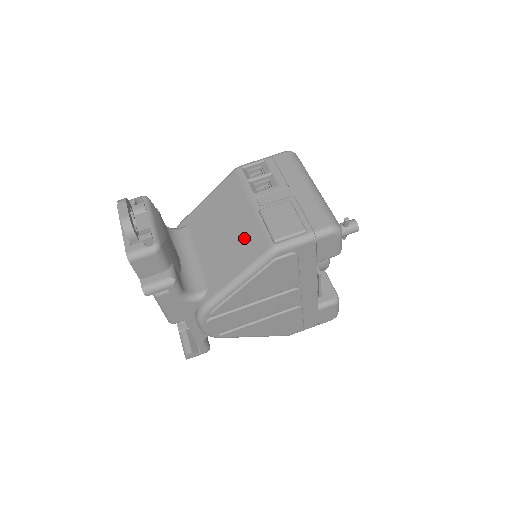
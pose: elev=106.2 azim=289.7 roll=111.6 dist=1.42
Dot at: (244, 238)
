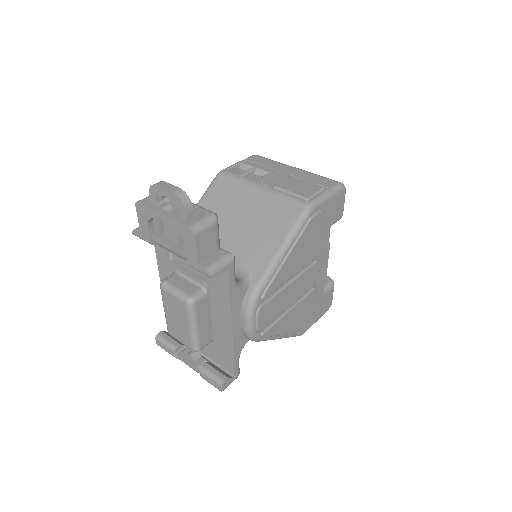
Dot at: (268, 214)
